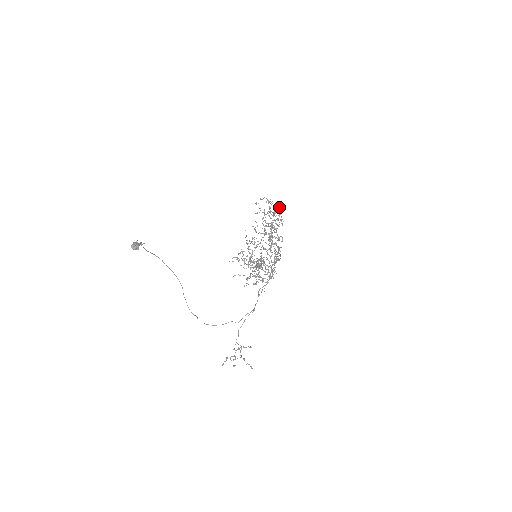
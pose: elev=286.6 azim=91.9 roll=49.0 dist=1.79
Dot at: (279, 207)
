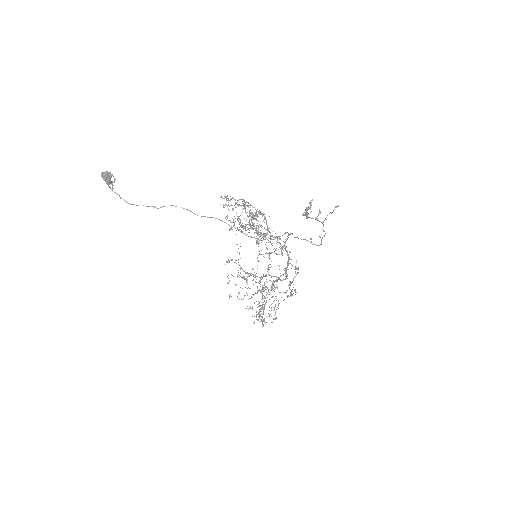
Dot at: (230, 229)
